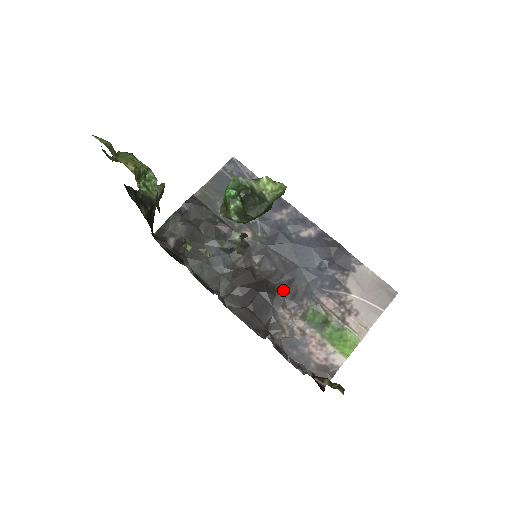
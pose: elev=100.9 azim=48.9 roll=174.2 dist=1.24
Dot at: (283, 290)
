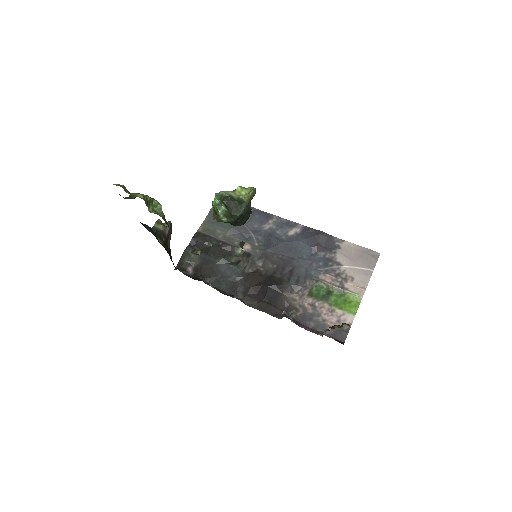
Dot at: (287, 279)
